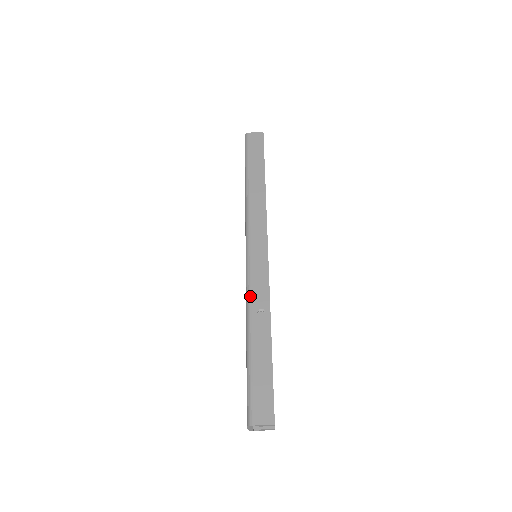
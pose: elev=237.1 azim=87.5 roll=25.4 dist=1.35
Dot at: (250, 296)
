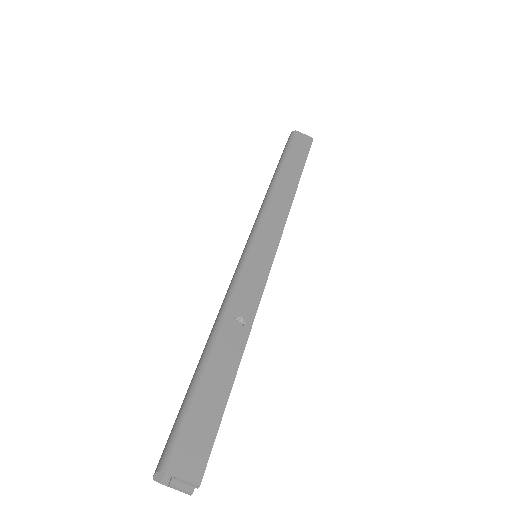
Dot at: (233, 295)
